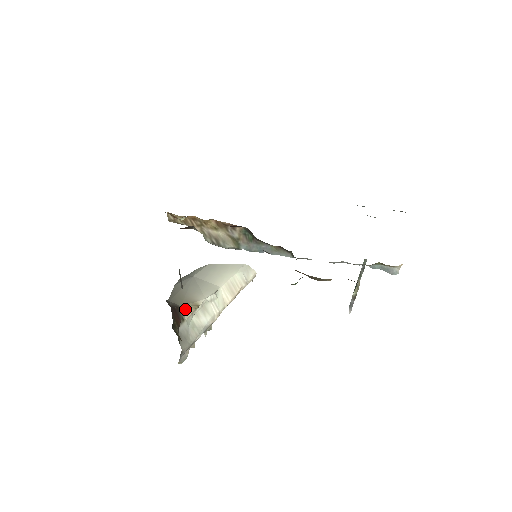
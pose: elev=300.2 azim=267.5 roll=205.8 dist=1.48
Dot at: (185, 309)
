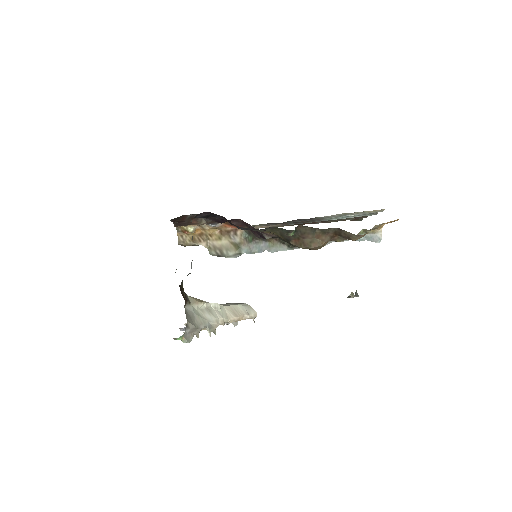
Dot at: (191, 298)
